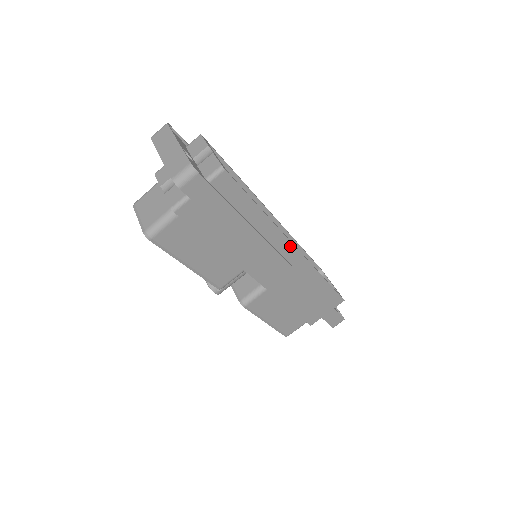
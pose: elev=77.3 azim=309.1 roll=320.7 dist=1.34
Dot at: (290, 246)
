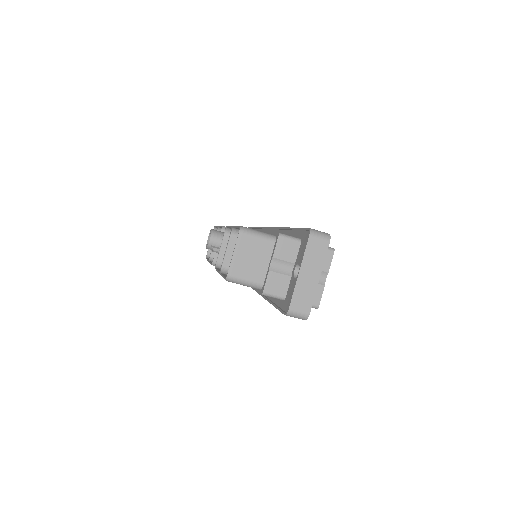
Dot at: occluded
